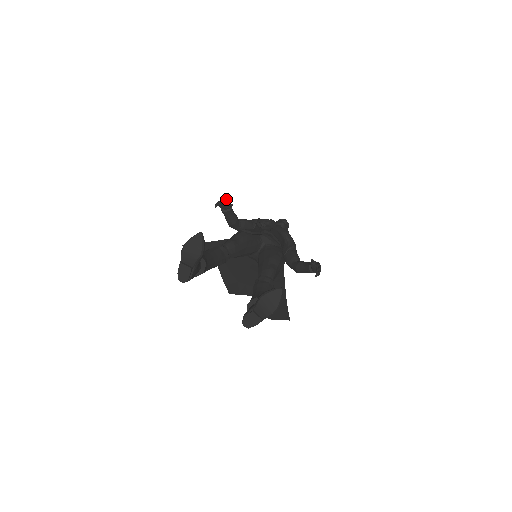
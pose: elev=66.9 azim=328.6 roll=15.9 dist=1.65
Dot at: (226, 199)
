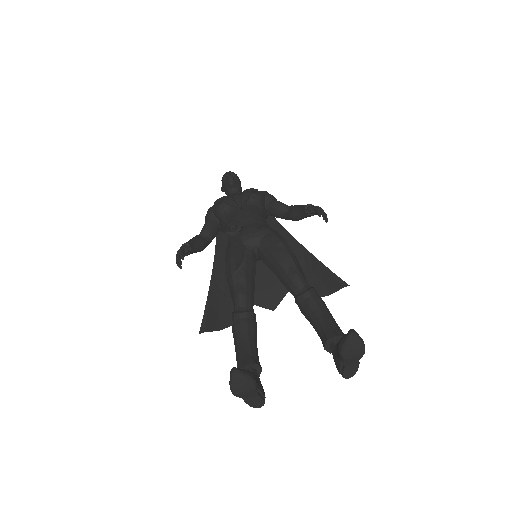
Dot at: (179, 251)
